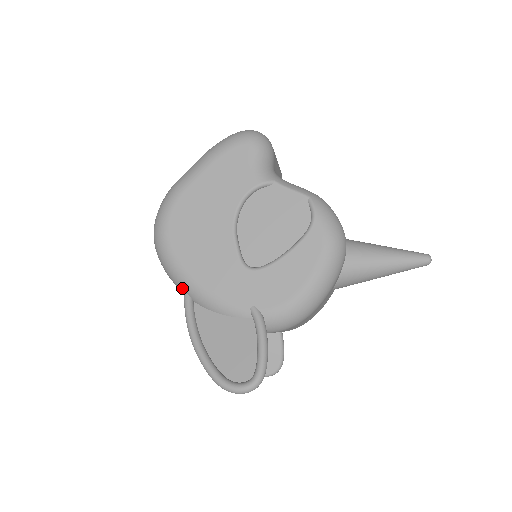
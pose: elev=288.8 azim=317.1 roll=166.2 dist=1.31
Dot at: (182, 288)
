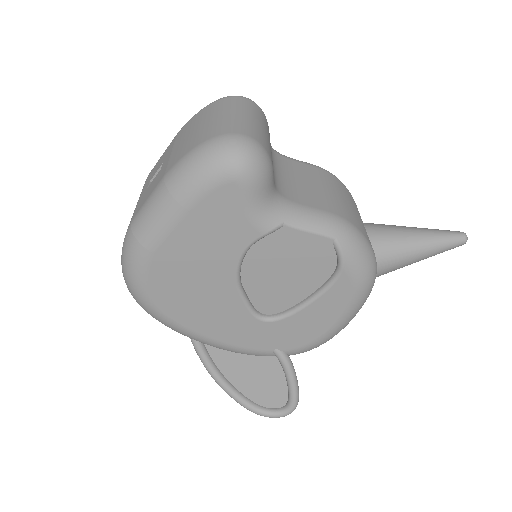
Dot at: occluded
